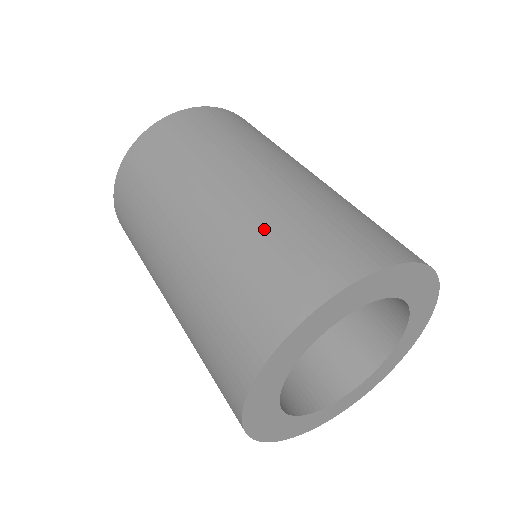
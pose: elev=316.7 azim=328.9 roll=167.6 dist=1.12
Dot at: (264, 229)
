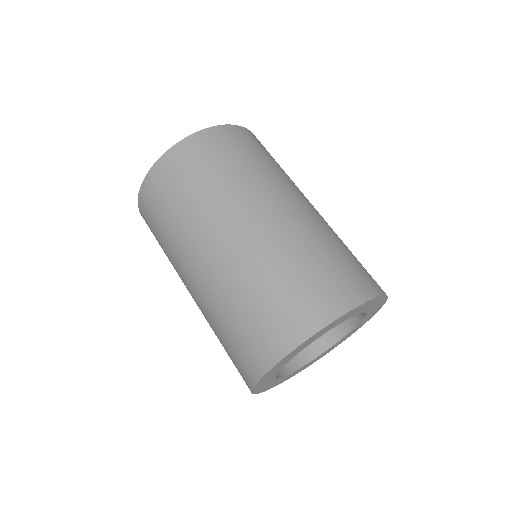
Dot at: (280, 265)
